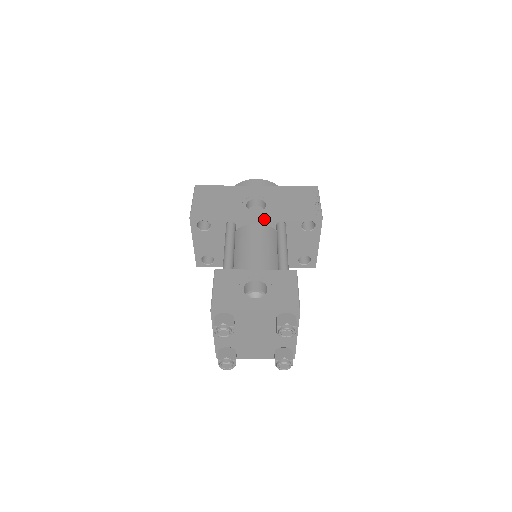
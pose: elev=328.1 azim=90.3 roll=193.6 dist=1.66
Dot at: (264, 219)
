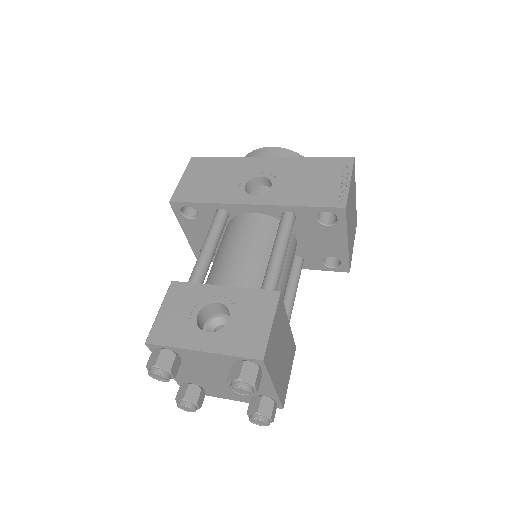
Dot at: (263, 207)
